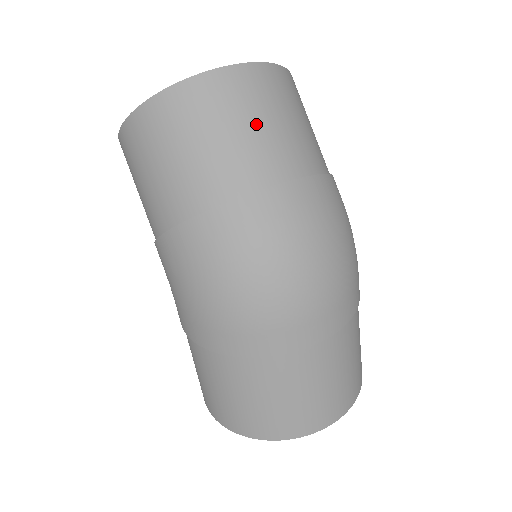
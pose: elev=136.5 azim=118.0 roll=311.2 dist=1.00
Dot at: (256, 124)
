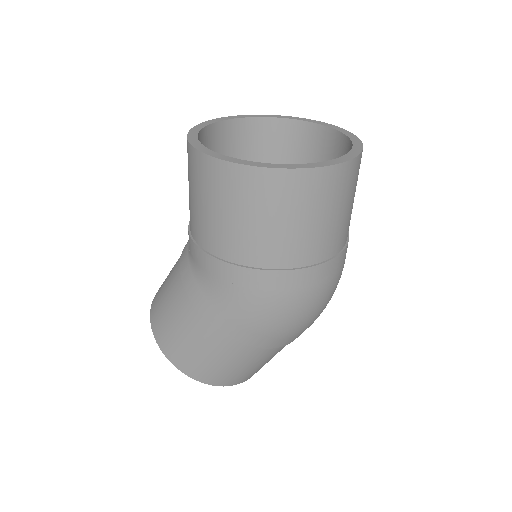
Dot at: occluded
